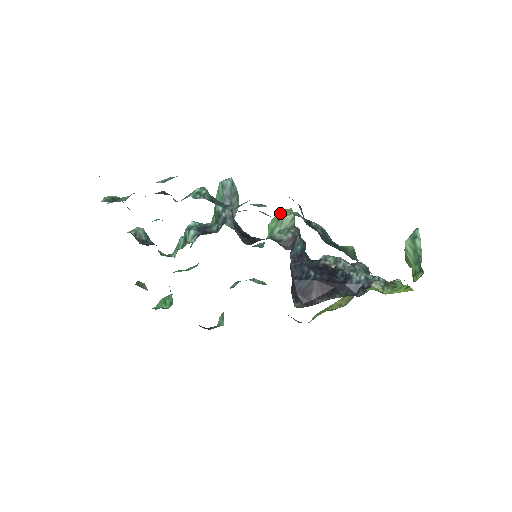
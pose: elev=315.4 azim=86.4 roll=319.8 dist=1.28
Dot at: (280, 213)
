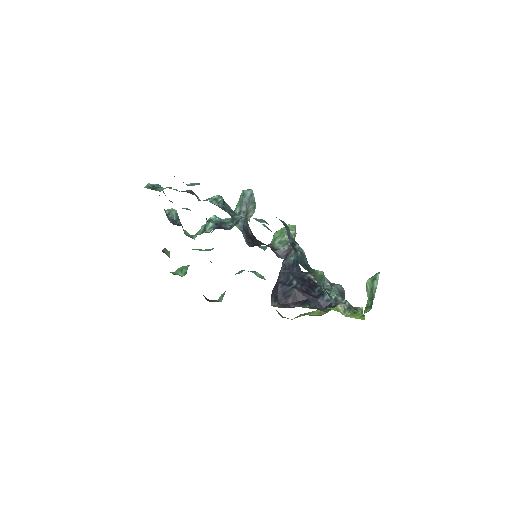
Dot at: occluded
